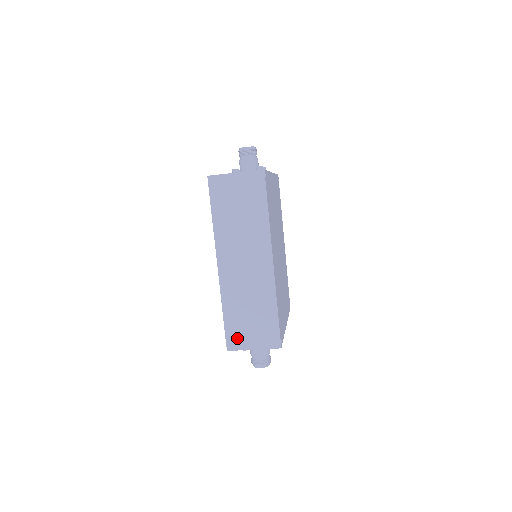
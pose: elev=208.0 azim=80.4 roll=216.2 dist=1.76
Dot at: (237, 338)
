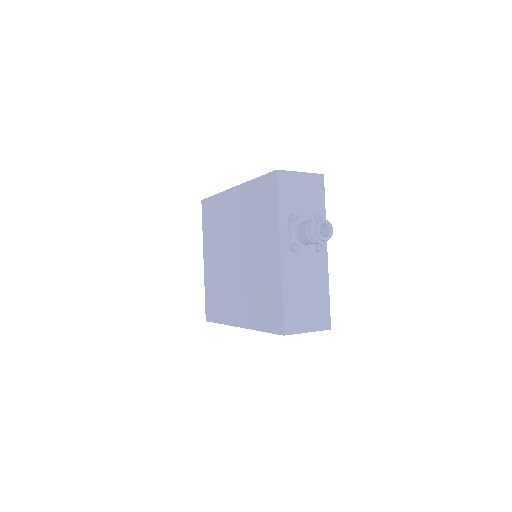
Dot at: occluded
